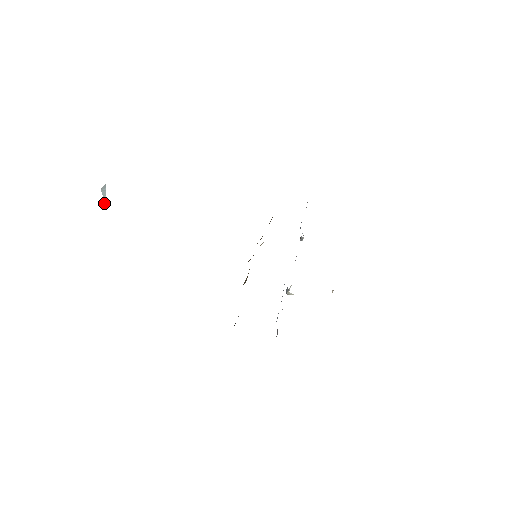
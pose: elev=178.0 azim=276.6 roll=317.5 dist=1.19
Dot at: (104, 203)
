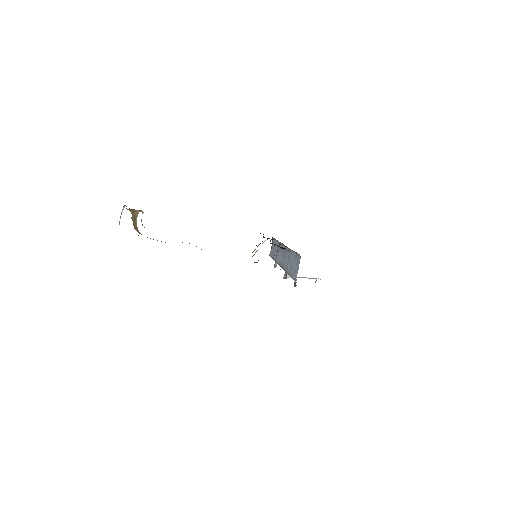
Dot at: (119, 222)
